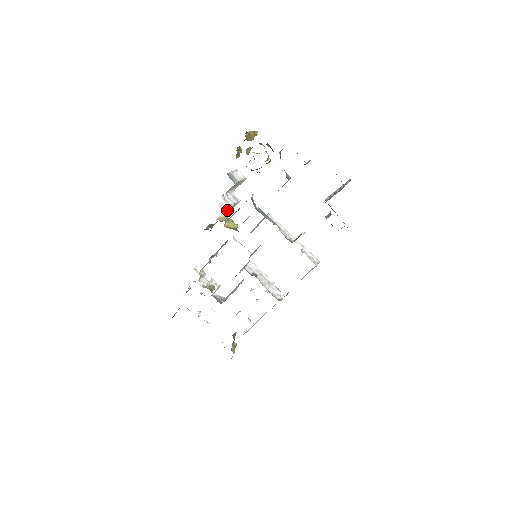
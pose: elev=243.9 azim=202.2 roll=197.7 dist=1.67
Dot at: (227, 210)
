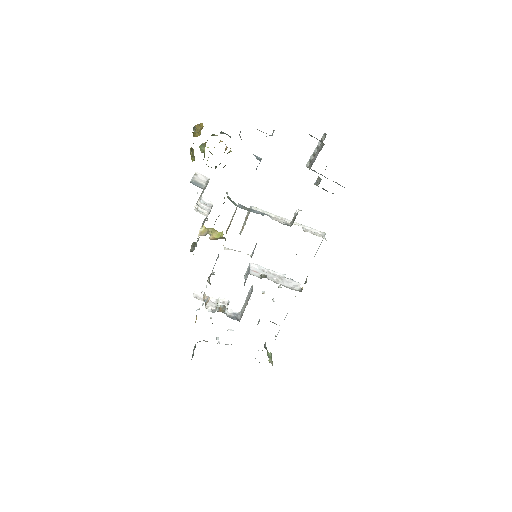
Dot at: occluded
